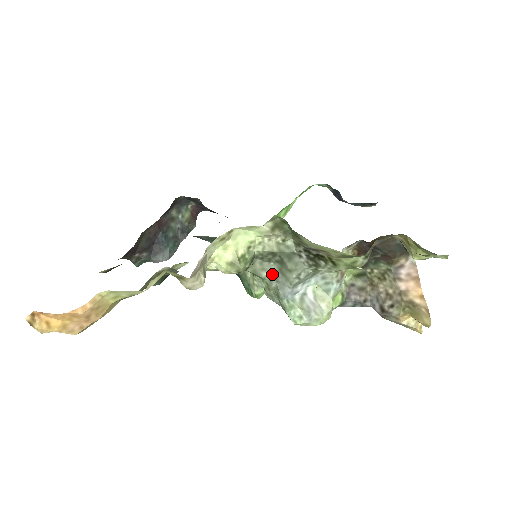
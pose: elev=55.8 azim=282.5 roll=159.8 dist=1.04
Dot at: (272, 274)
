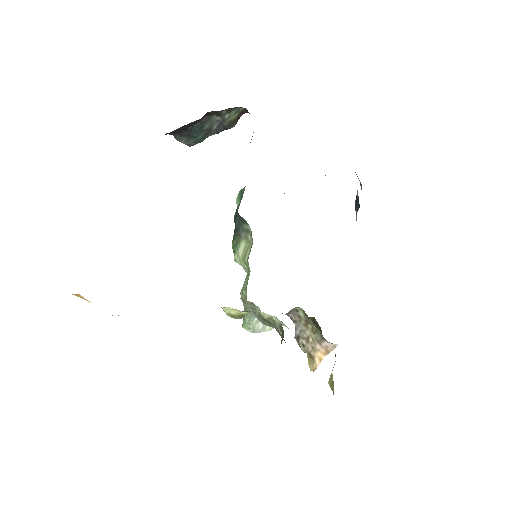
Dot at: (253, 308)
